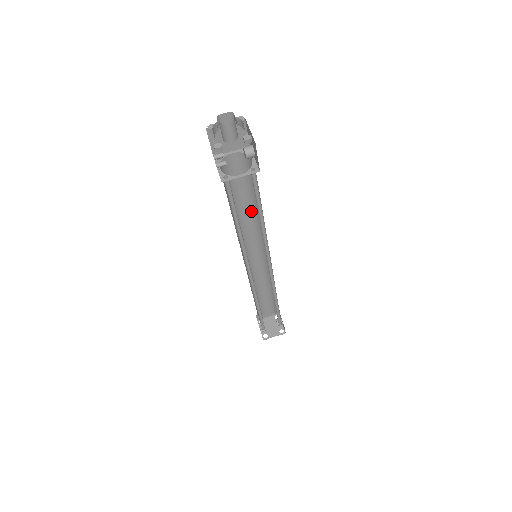
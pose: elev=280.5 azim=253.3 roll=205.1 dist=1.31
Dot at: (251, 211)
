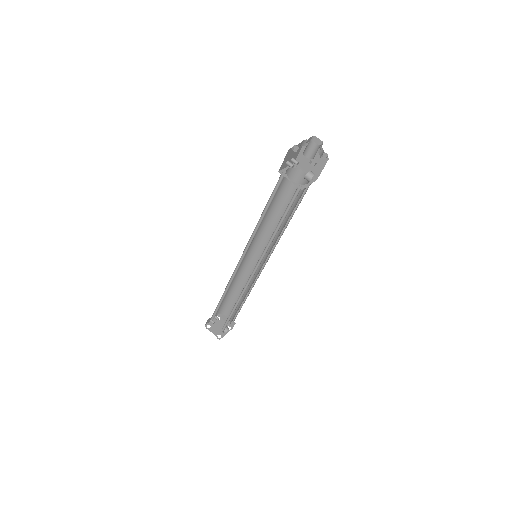
Dot at: (282, 224)
